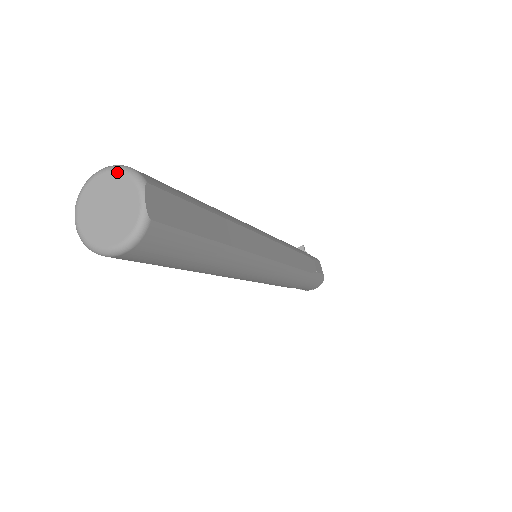
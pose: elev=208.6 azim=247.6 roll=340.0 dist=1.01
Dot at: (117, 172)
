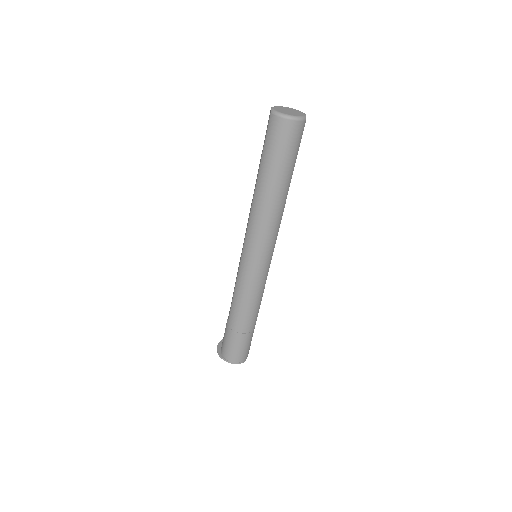
Dot at: (295, 109)
